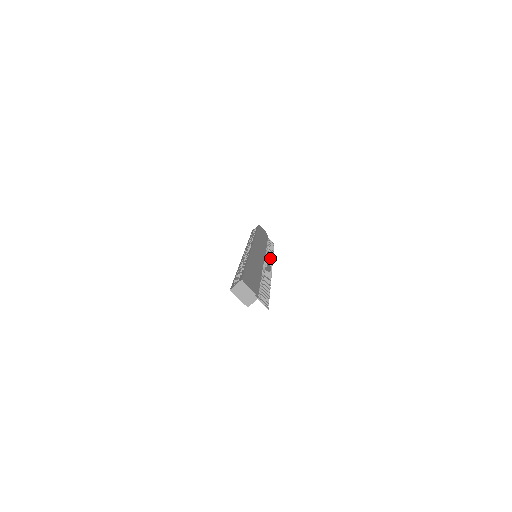
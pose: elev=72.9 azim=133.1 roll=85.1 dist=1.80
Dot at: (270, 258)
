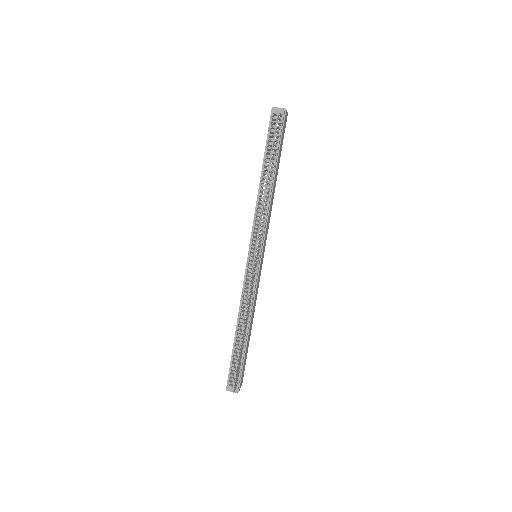
Dot at: occluded
